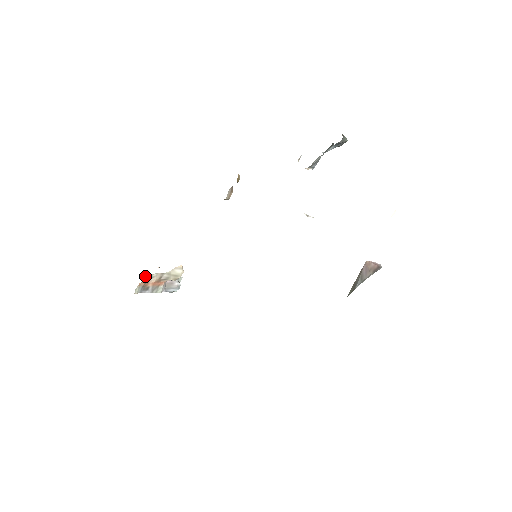
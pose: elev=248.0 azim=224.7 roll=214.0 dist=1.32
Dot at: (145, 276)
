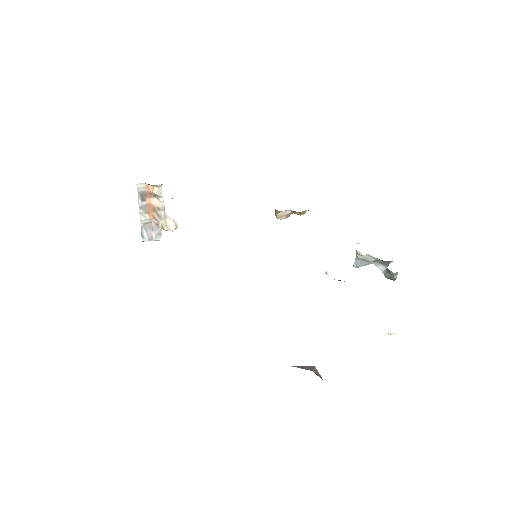
Dot at: (159, 187)
